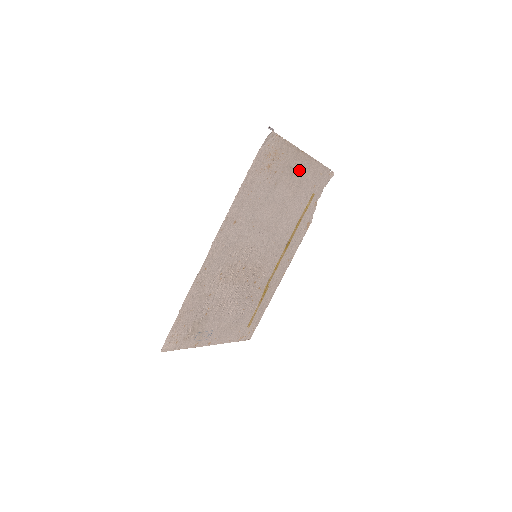
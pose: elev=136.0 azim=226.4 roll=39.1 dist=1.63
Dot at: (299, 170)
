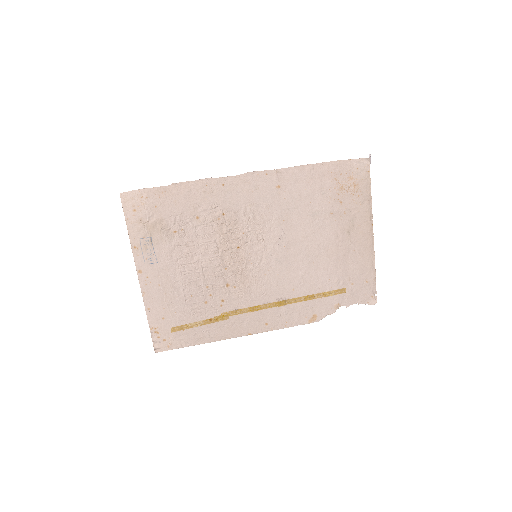
Dot at: (356, 239)
